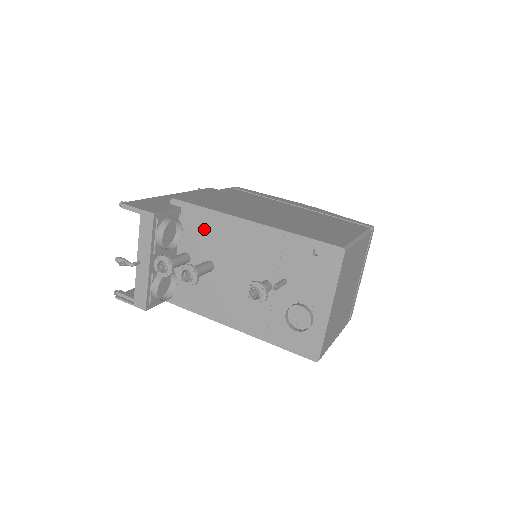
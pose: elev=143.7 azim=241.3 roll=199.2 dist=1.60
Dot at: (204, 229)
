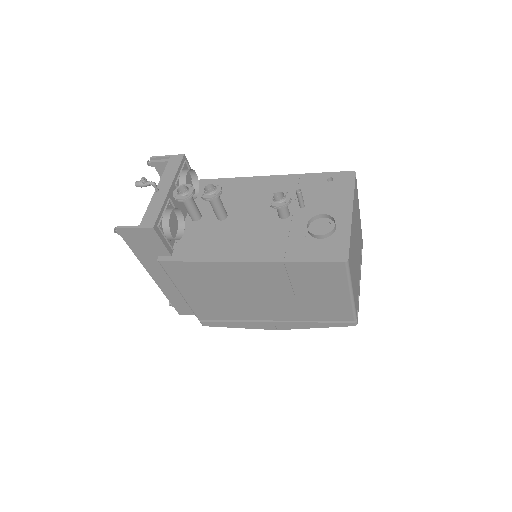
Dot at: occluded
